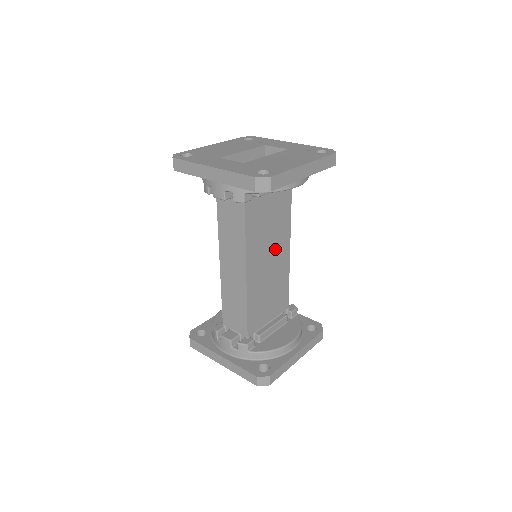
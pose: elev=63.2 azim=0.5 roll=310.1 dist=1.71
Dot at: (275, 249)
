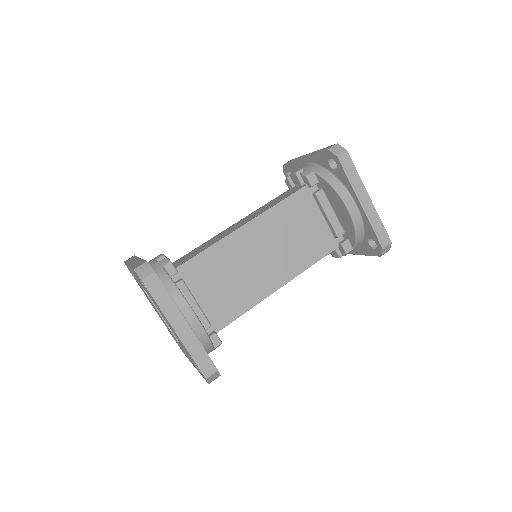
Dot at: (275, 260)
